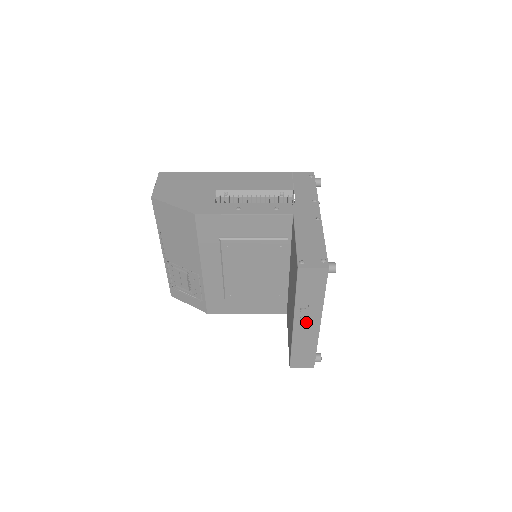
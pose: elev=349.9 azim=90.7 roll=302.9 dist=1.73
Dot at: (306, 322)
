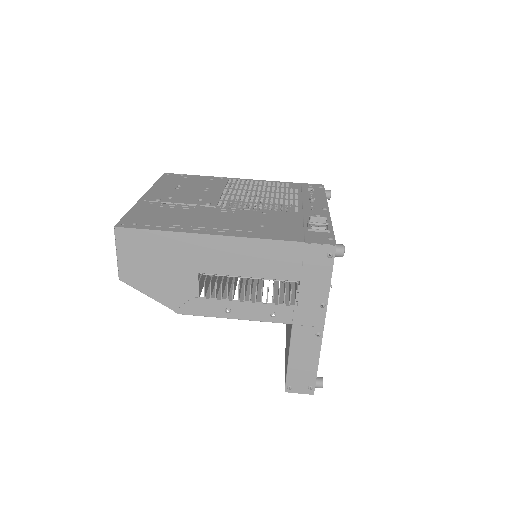
Dot at: occluded
